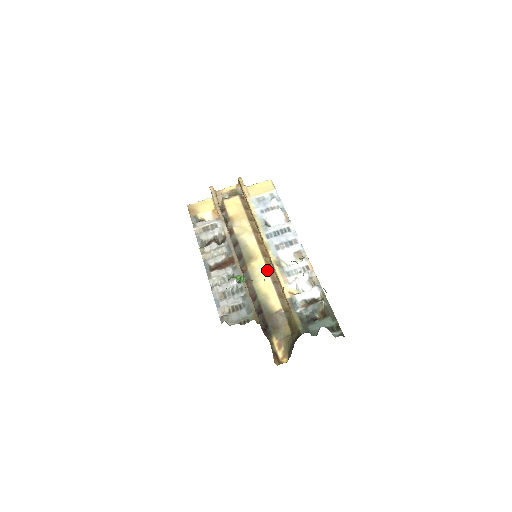
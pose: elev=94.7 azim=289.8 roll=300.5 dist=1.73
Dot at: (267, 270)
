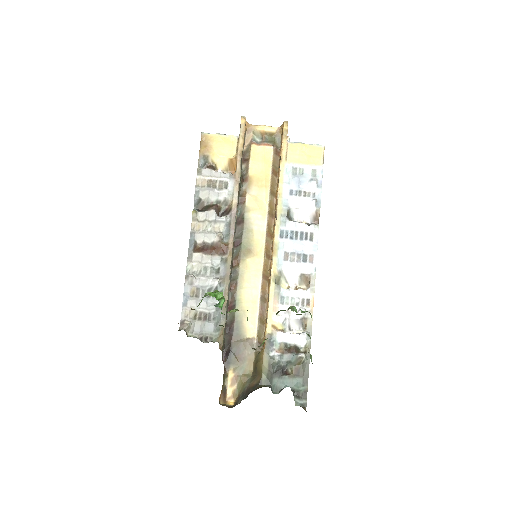
Dot at: (261, 278)
